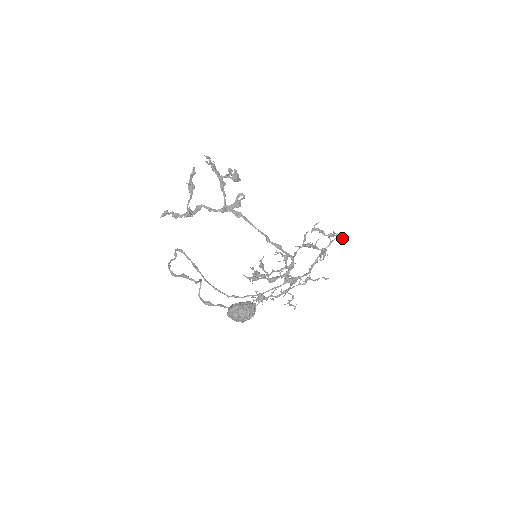
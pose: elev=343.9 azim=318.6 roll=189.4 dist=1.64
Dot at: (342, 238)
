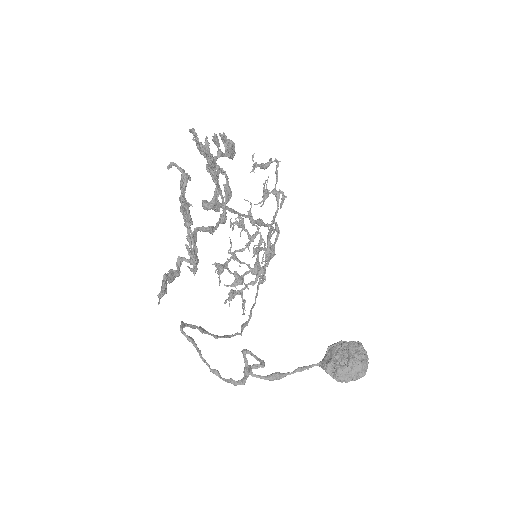
Dot at: occluded
